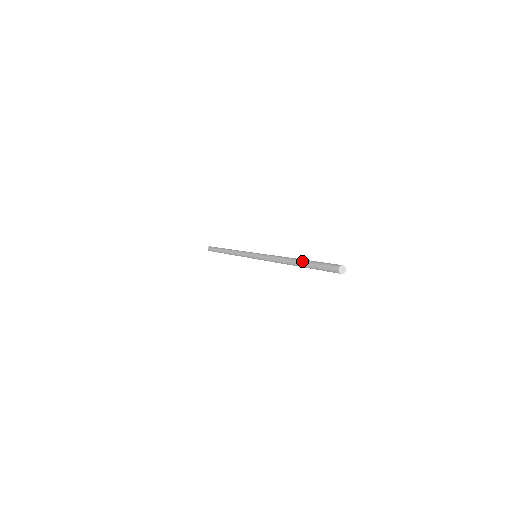
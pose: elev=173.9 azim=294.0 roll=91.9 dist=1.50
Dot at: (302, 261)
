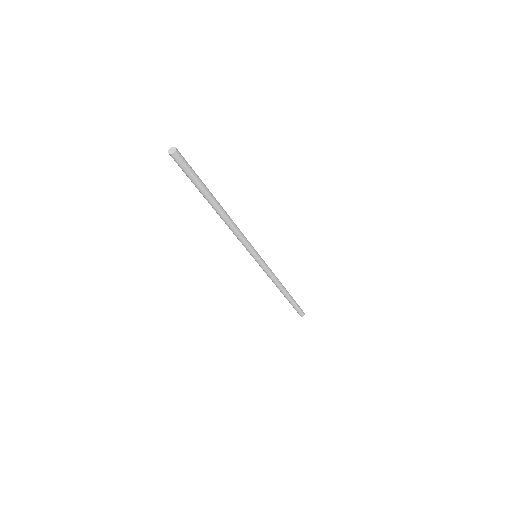
Dot at: occluded
